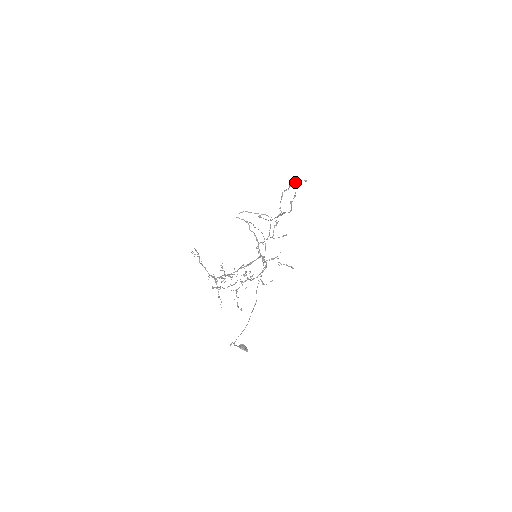
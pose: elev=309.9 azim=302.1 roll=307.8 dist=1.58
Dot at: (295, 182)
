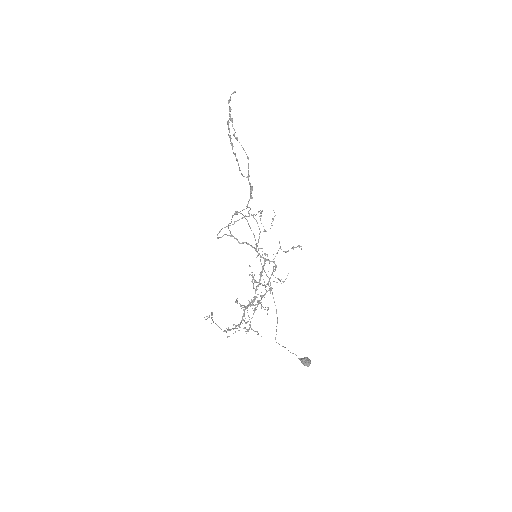
Dot at: (229, 111)
